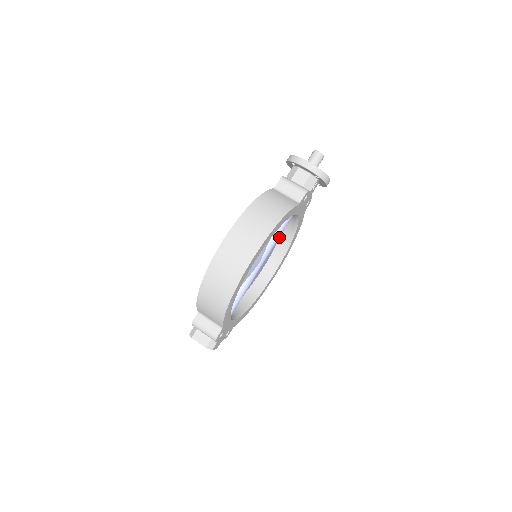
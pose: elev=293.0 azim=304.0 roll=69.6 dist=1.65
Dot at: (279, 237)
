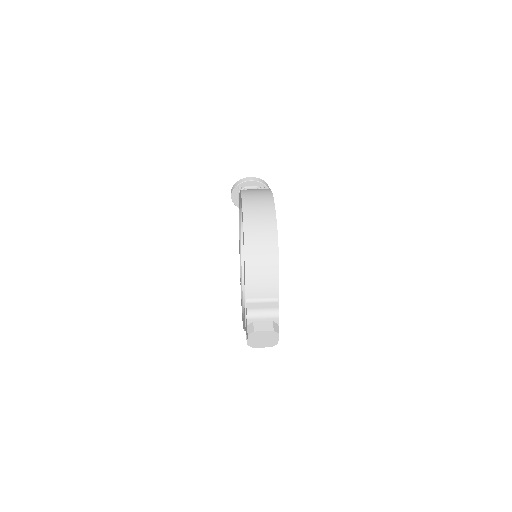
Dot at: occluded
